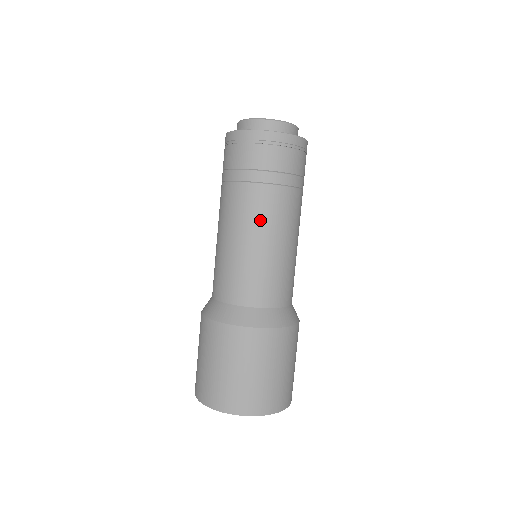
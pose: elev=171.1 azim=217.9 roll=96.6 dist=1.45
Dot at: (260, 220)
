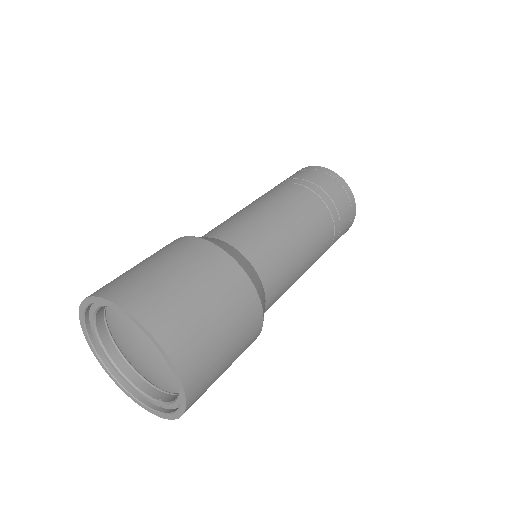
Dot at: (299, 210)
